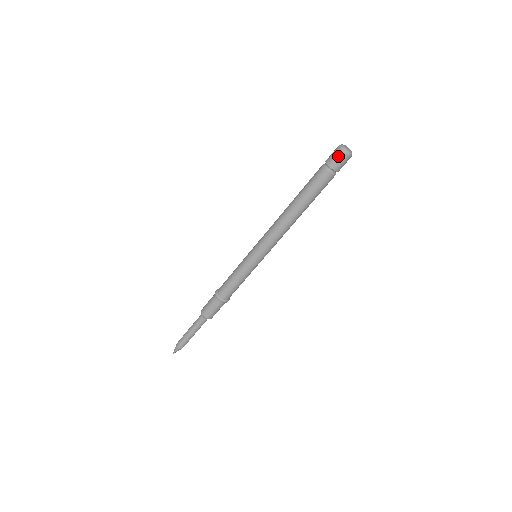
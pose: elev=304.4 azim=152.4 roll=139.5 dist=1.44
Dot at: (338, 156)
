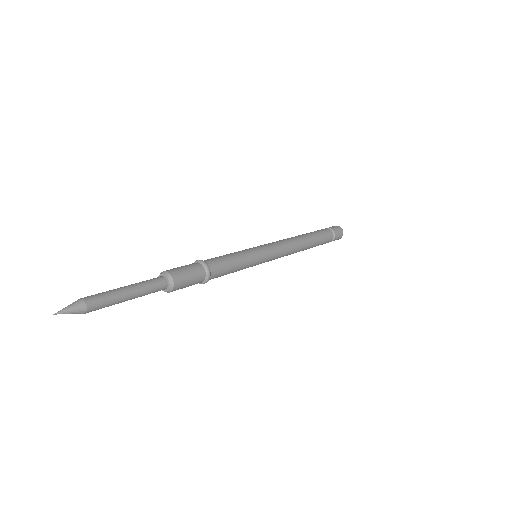
Dot at: (336, 227)
